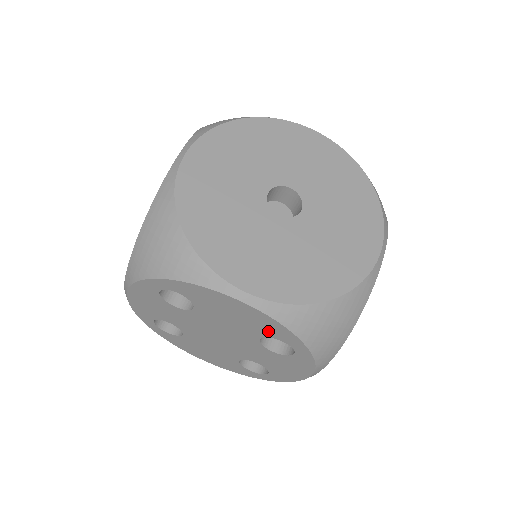
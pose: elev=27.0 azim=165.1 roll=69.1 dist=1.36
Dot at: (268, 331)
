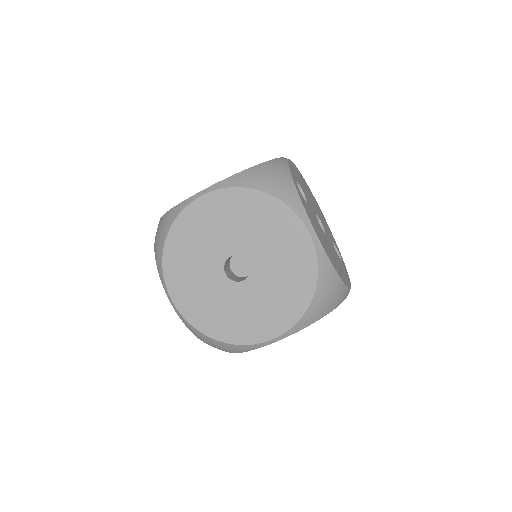
Dot at: occluded
